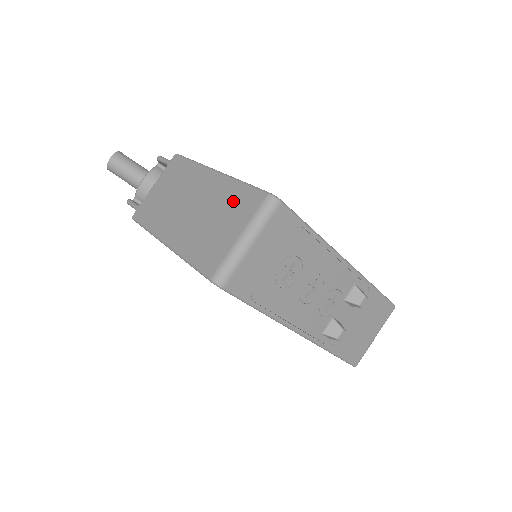
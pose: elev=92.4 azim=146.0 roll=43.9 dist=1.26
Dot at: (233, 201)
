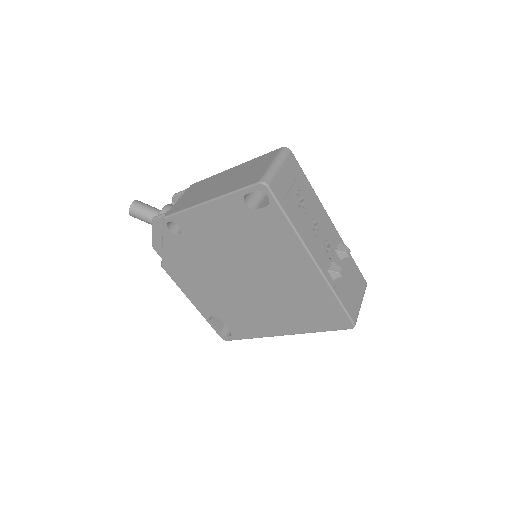
Dot at: (257, 162)
